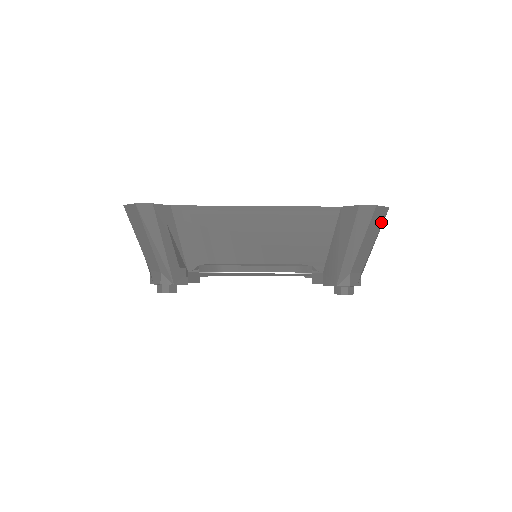
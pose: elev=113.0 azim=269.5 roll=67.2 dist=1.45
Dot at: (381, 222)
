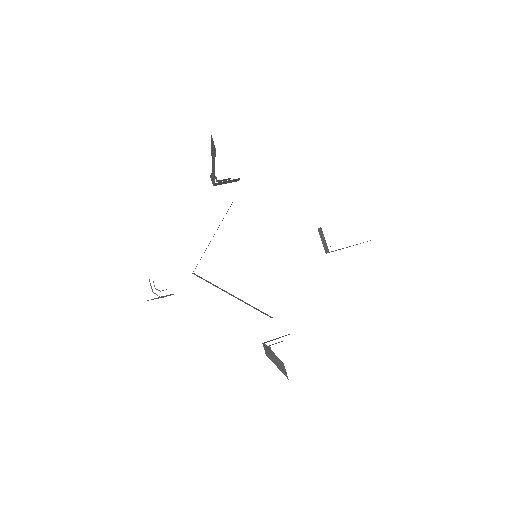
Dot at: occluded
